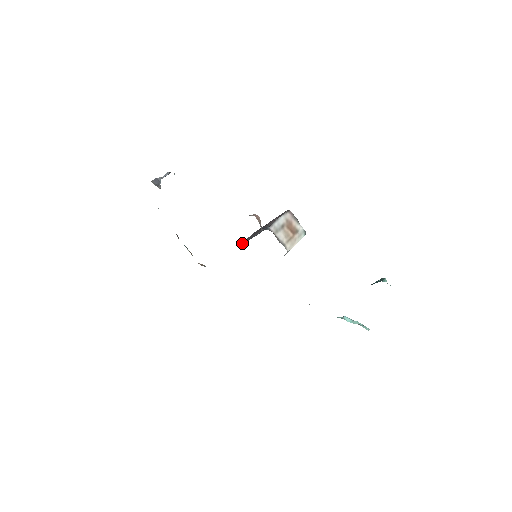
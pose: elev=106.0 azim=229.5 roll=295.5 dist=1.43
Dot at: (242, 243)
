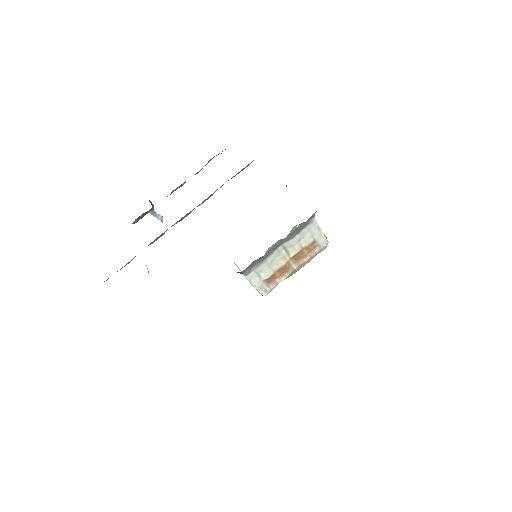
Dot at: occluded
